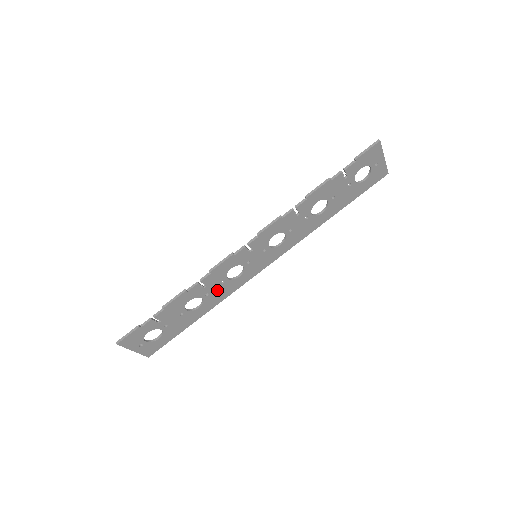
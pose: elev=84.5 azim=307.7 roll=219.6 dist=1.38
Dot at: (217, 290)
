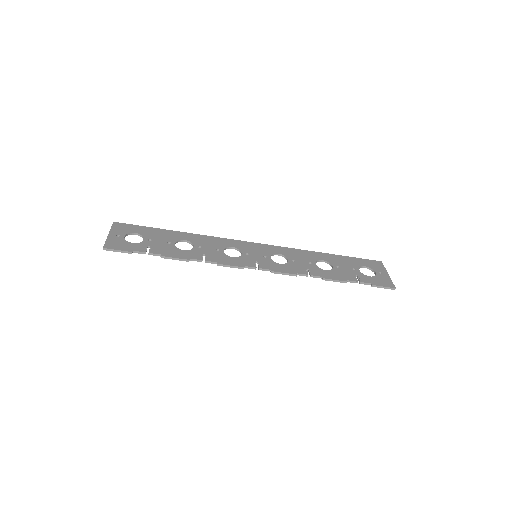
Dot at: (209, 247)
